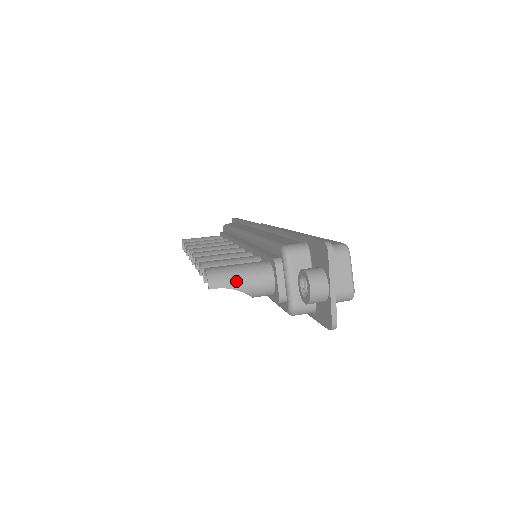
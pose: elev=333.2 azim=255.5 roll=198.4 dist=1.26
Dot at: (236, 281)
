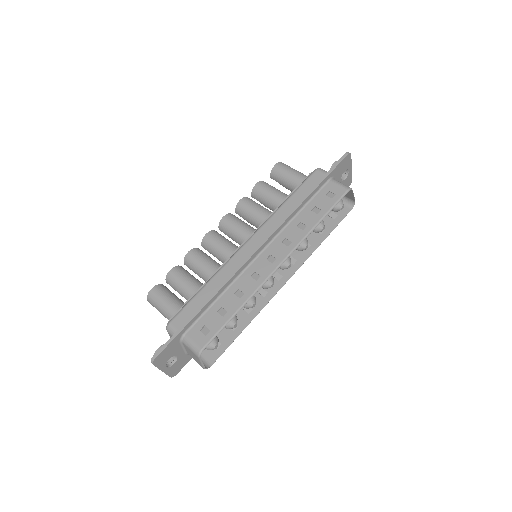
Dot at: (158, 310)
